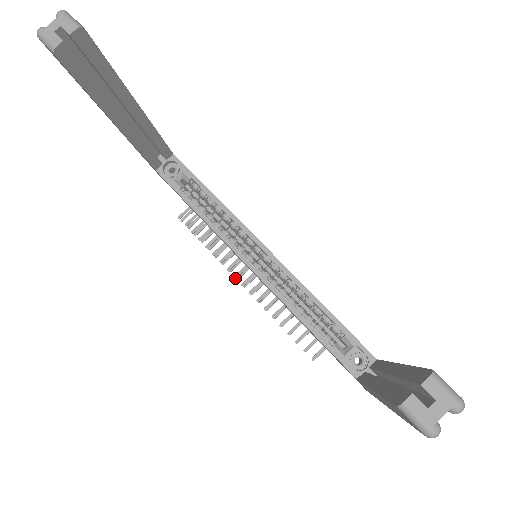
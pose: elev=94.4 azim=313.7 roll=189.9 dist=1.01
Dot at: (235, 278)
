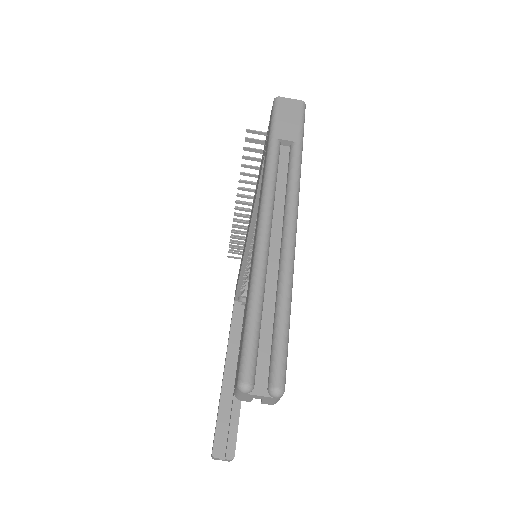
Dot at: (236, 203)
